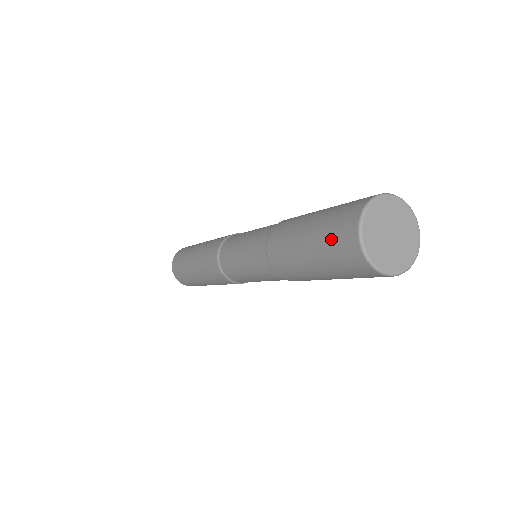
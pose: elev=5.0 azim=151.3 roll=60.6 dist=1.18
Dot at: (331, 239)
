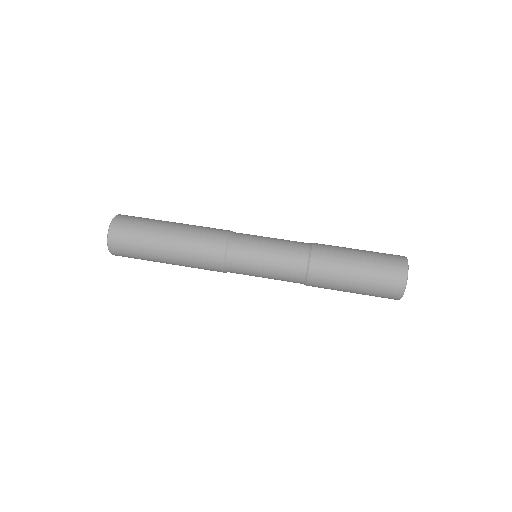
Dot at: occluded
